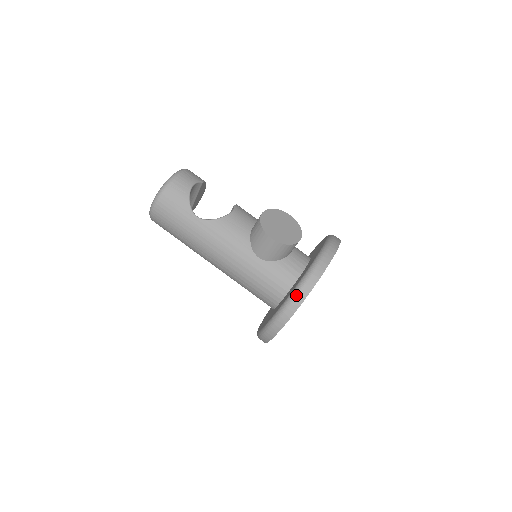
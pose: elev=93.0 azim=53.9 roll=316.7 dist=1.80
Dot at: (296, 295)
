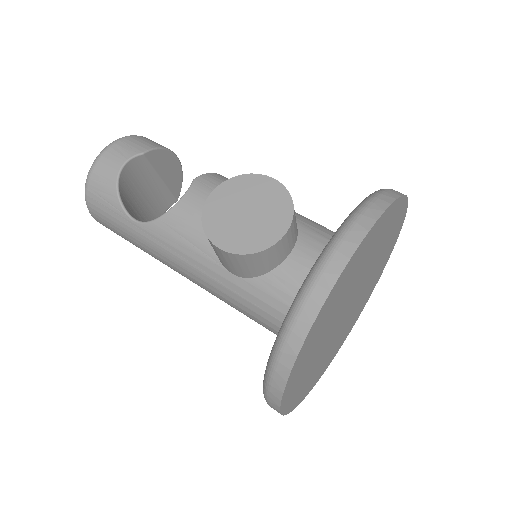
Dot at: (273, 362)
